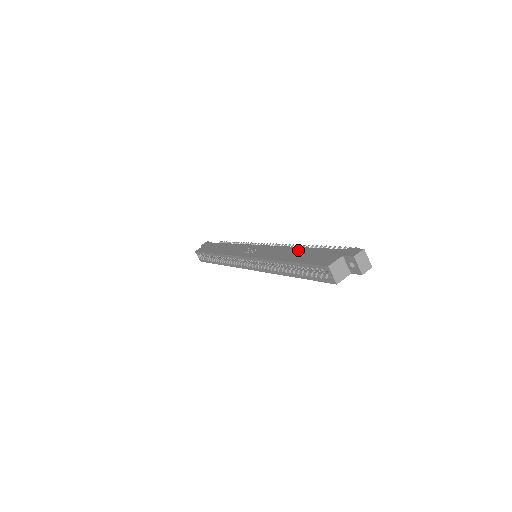
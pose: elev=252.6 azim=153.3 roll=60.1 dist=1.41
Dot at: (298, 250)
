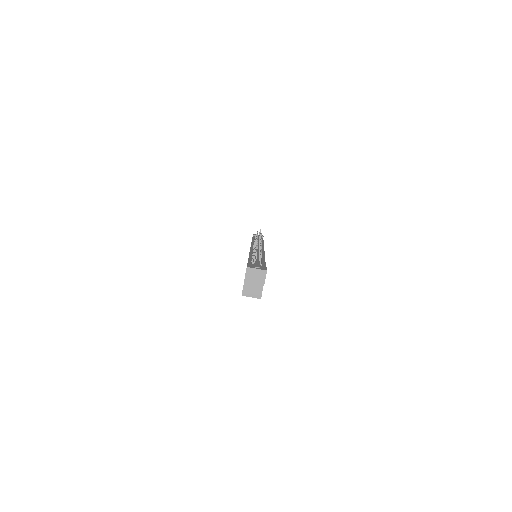
Dot at: occluded
